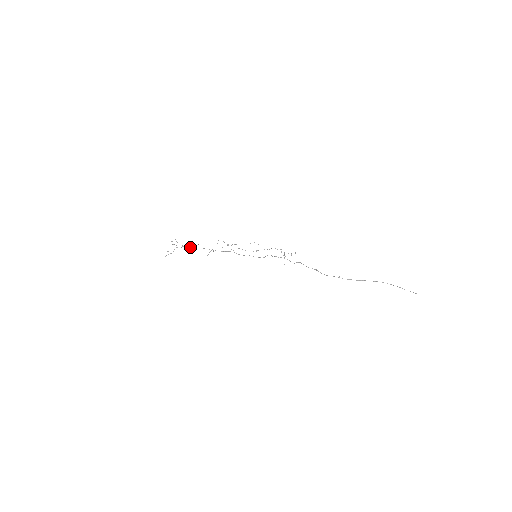
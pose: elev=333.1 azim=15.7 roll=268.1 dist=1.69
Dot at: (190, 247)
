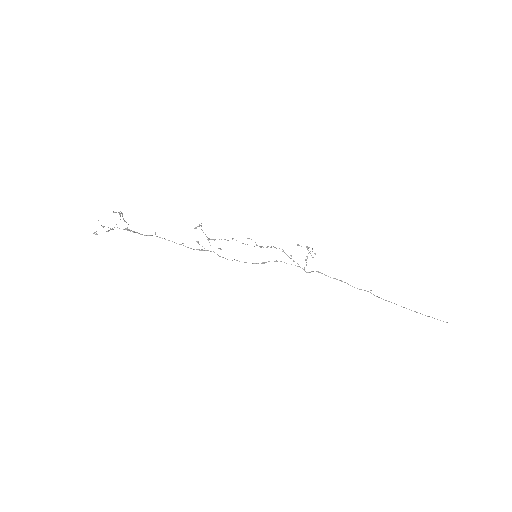
Dot at: occluded
